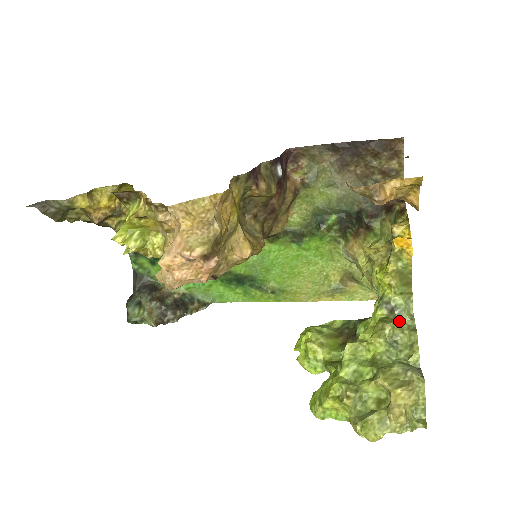
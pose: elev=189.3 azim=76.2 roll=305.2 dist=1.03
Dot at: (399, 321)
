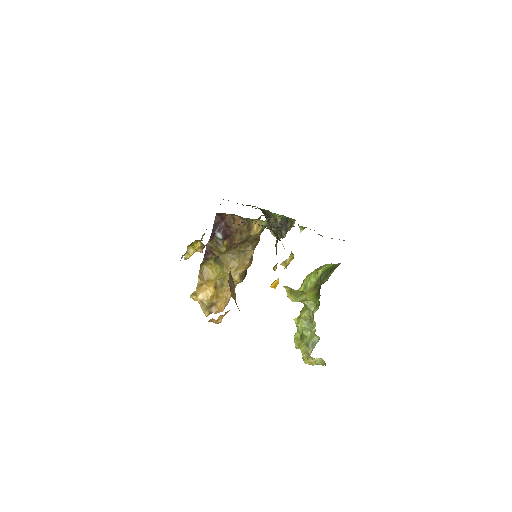
Dot at: (310, 310)
